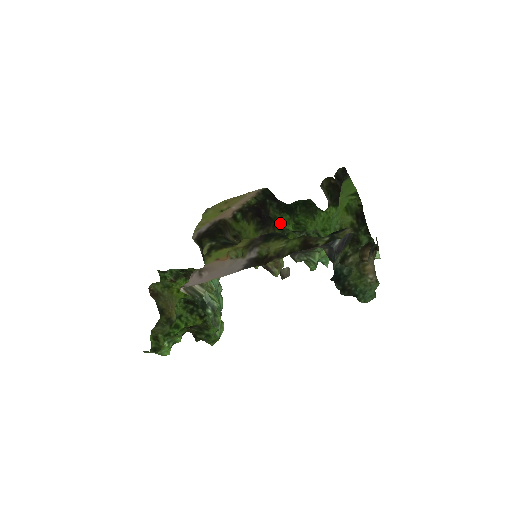
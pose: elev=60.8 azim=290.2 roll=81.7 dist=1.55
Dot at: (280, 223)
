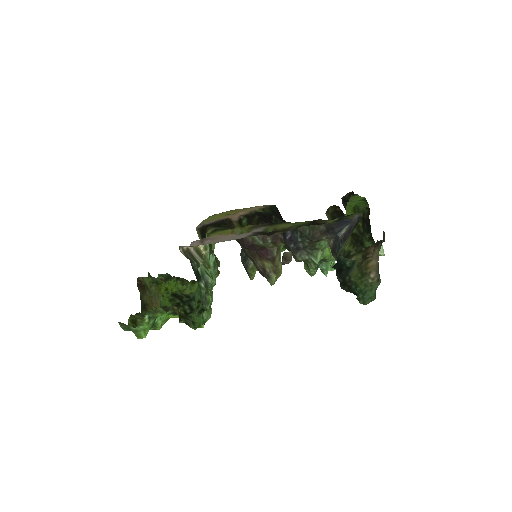
Dot at: occluded
